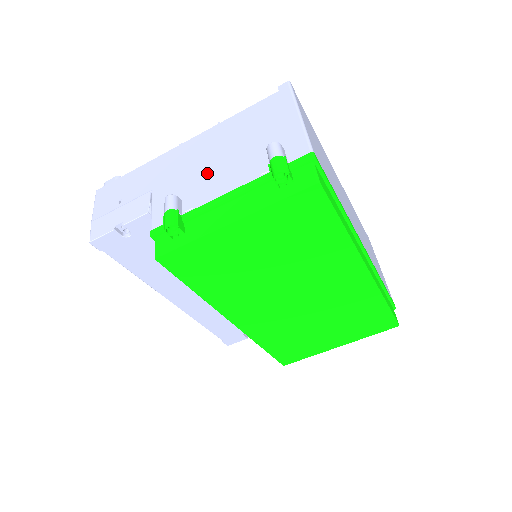
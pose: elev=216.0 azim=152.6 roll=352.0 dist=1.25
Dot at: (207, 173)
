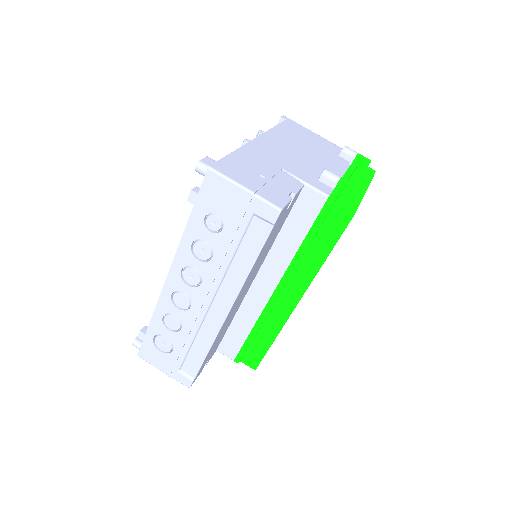
Dot at: (313, 161)
